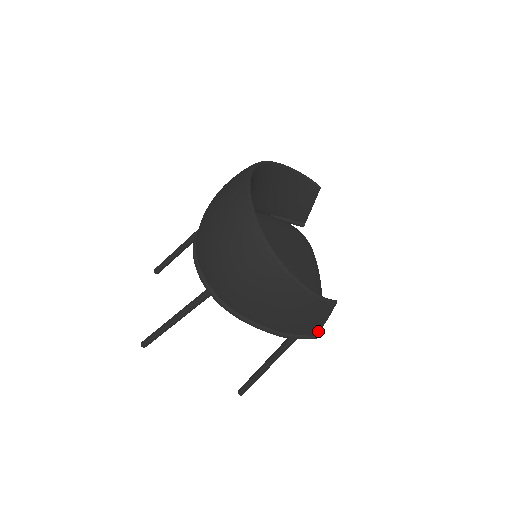
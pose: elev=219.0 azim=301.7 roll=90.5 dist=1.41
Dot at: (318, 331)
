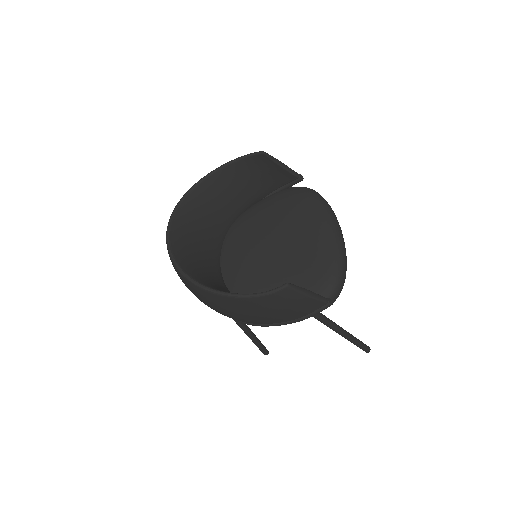
Dot at: (320, 302)
